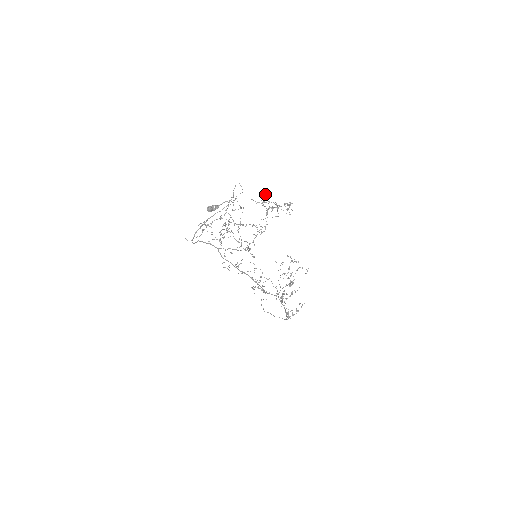
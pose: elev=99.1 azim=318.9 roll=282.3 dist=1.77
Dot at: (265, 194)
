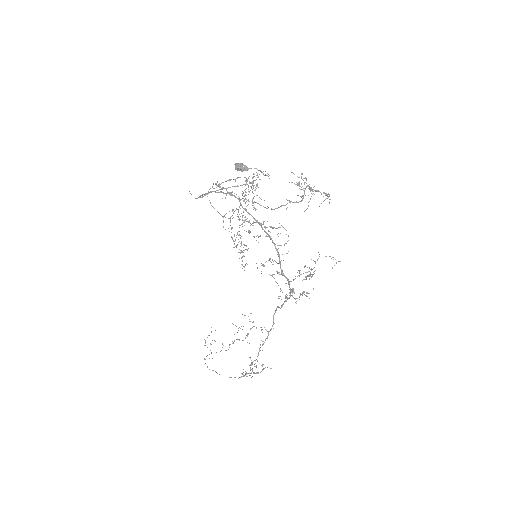
Dot at: occluded
